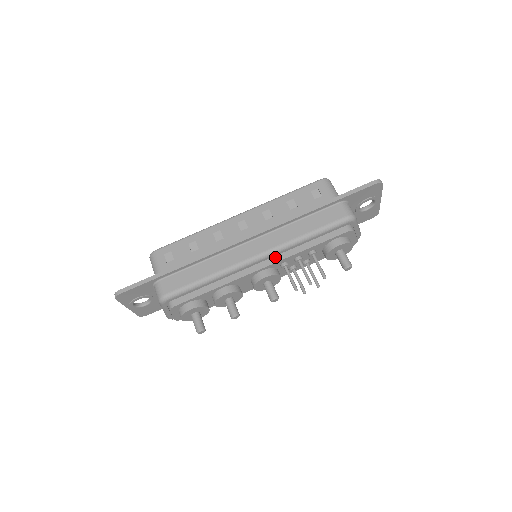
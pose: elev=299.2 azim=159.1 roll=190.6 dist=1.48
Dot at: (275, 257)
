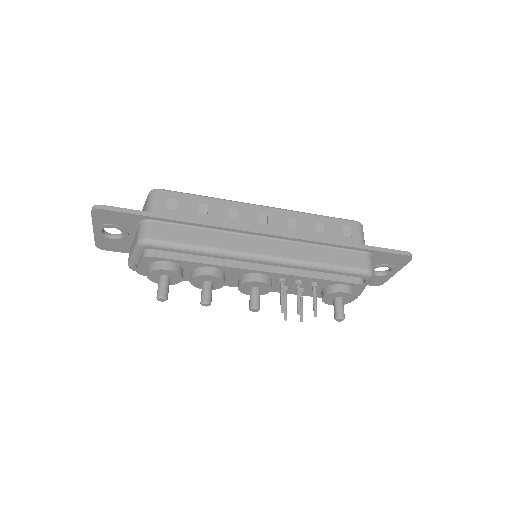
Dot at: (279, 267)
